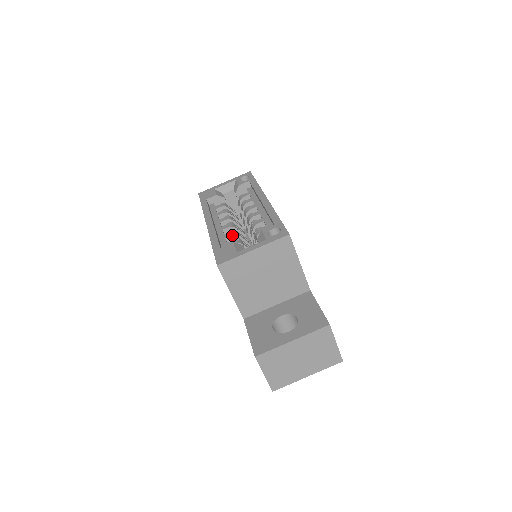
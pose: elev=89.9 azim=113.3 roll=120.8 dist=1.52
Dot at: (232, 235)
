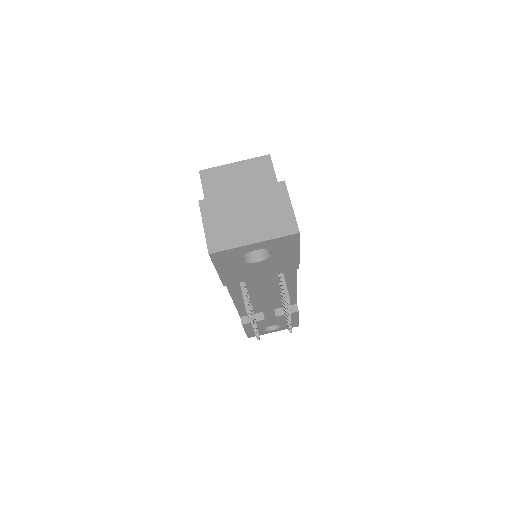
Dot at: occluded
